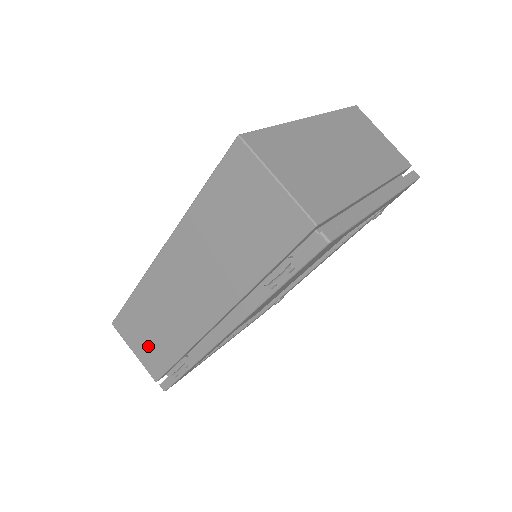
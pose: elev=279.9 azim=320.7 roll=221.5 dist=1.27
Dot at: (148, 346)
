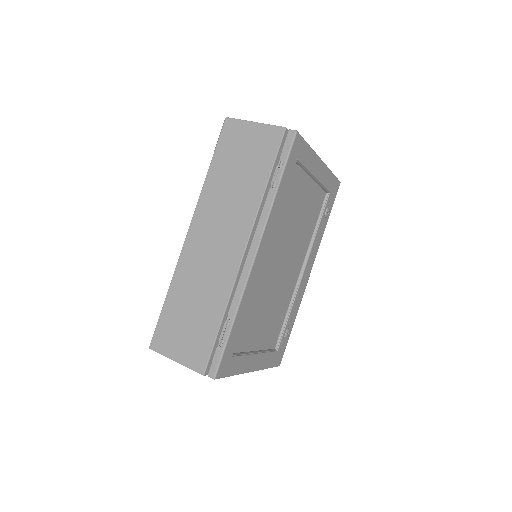
Dot at: (189, 336)
